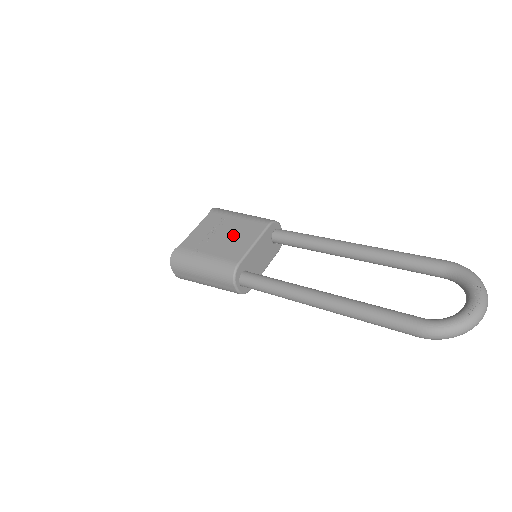
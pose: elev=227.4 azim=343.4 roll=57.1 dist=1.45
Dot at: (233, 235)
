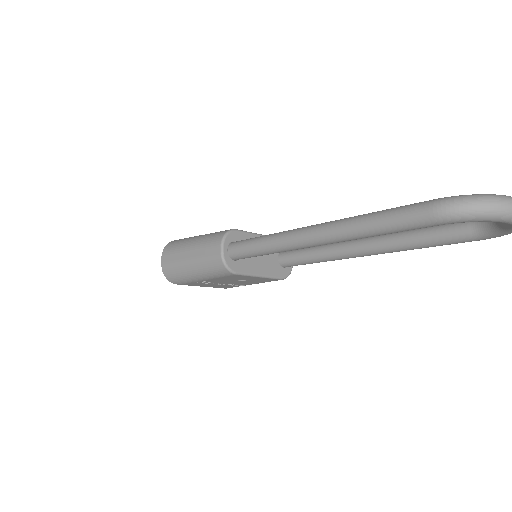
Dot at: occluded
